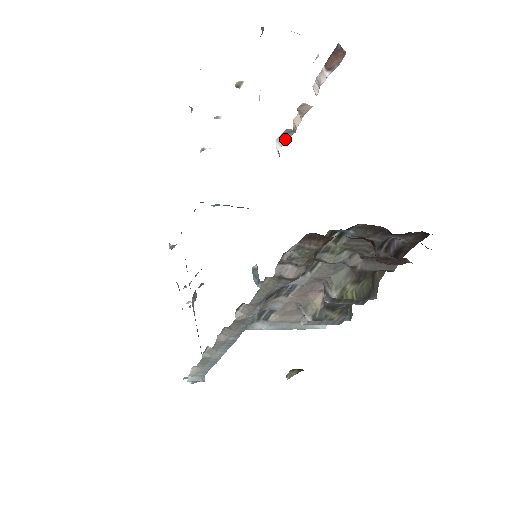
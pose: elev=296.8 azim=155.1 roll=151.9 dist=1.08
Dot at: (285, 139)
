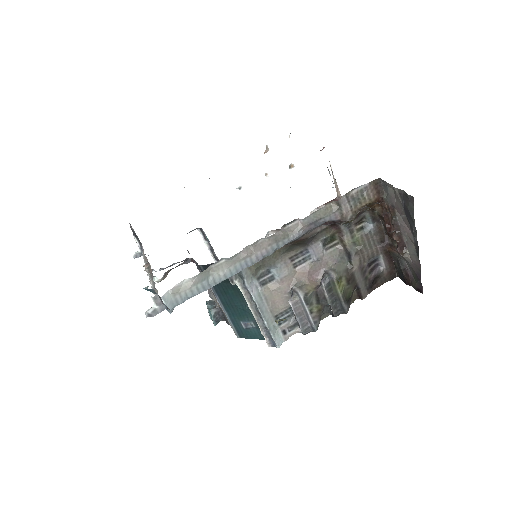
Dot at: (278, 231)
